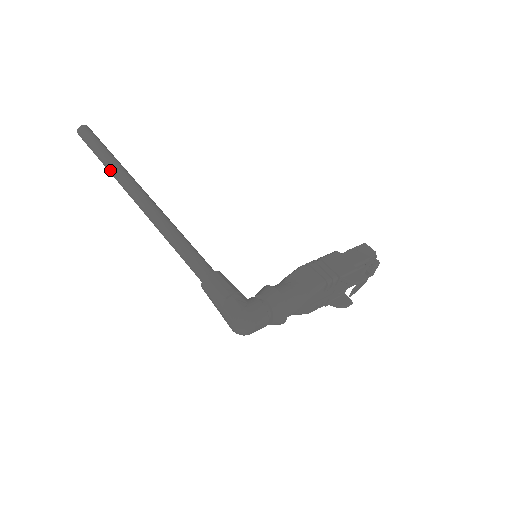
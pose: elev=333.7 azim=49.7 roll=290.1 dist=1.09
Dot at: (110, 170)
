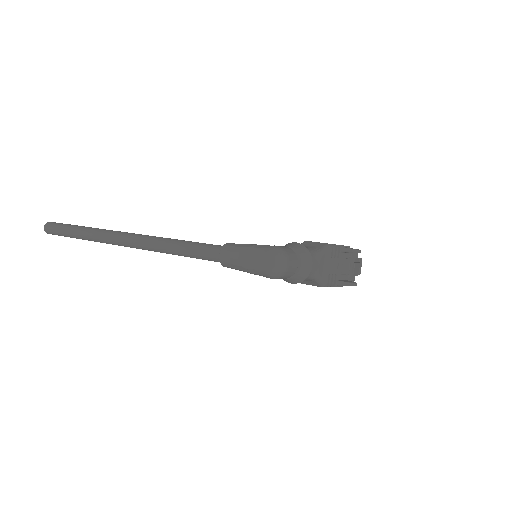
Dot at: (89, 233)
